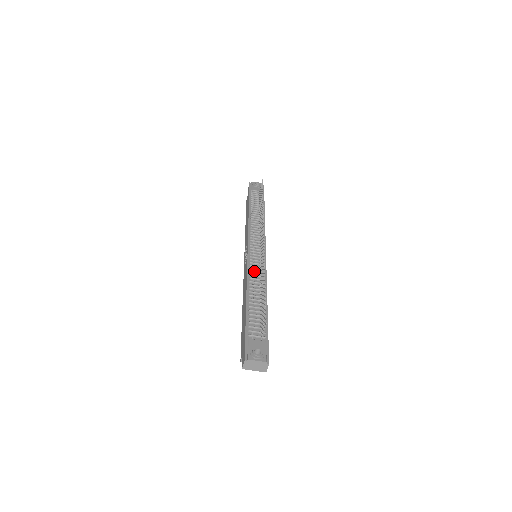
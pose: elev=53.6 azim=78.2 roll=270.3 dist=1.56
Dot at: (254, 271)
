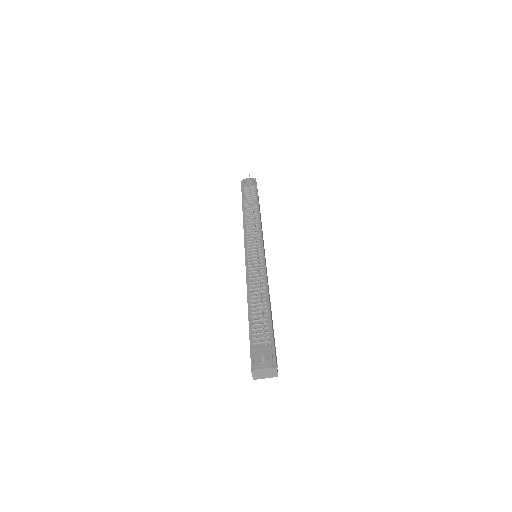
Dot at: (253, 274)
